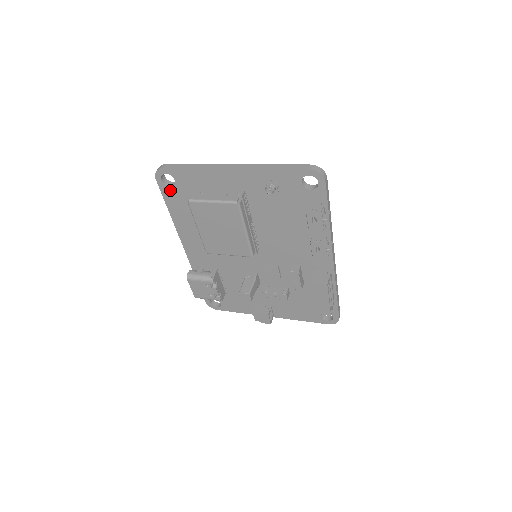
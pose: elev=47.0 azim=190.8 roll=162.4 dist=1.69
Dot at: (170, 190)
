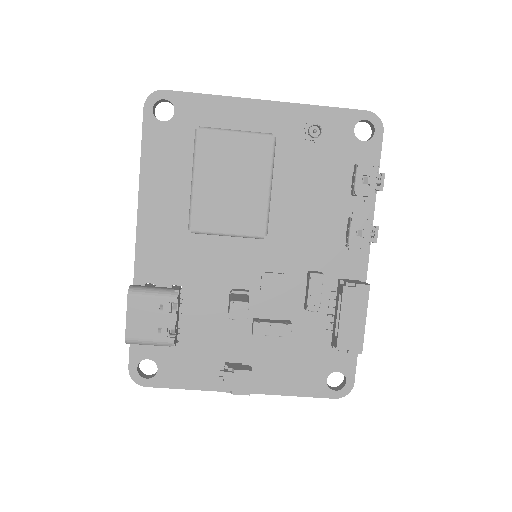
Dot at: (159, 128)
